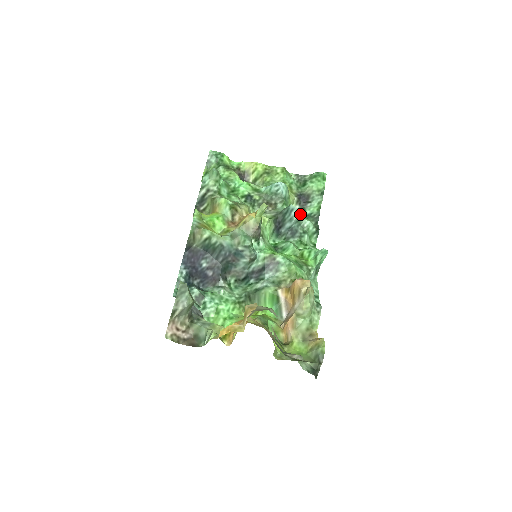
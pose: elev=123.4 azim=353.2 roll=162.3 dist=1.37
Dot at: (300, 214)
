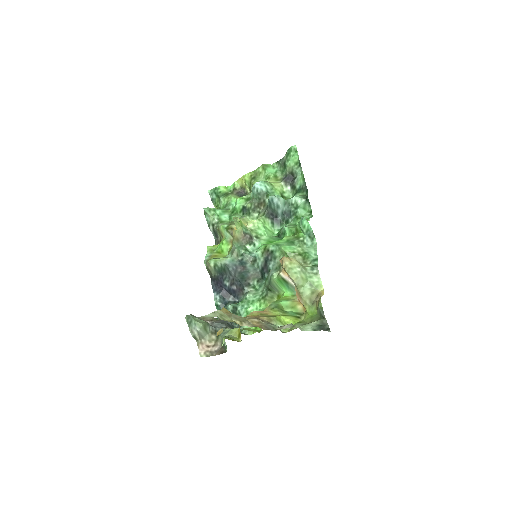
Dot at: (293, 193)
